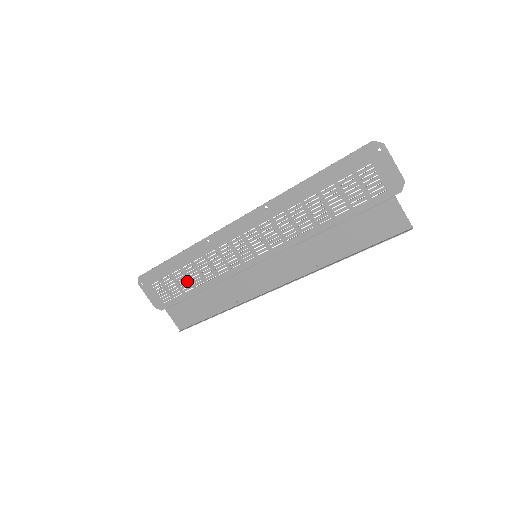
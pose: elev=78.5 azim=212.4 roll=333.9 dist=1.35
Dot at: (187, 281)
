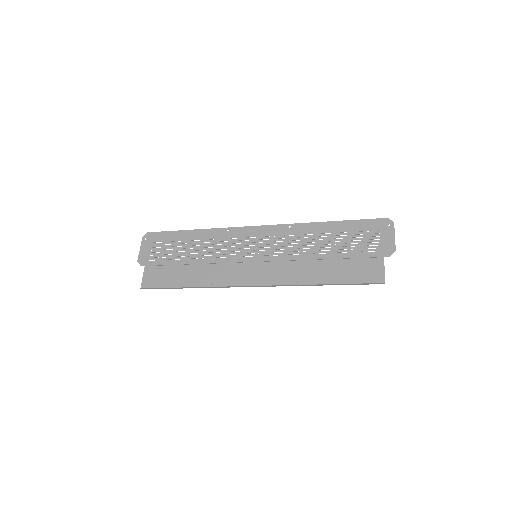
Dot at: (185, 252)
